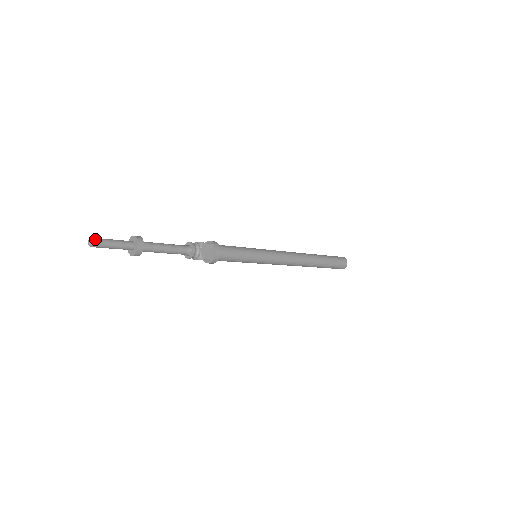
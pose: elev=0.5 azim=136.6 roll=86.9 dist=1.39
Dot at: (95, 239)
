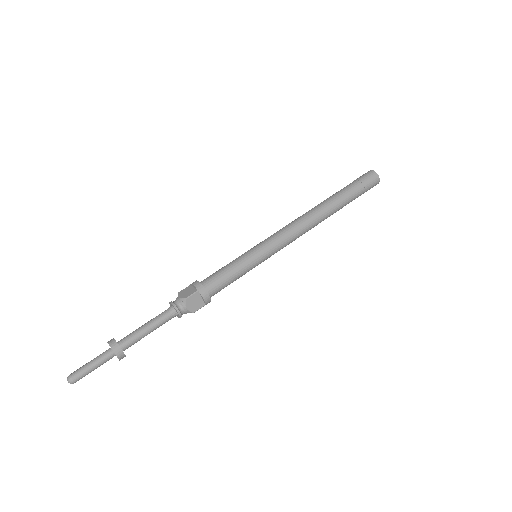
Dot at: (72, 377)
